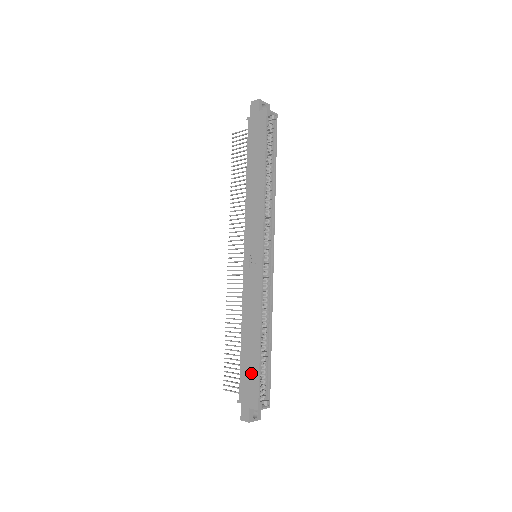
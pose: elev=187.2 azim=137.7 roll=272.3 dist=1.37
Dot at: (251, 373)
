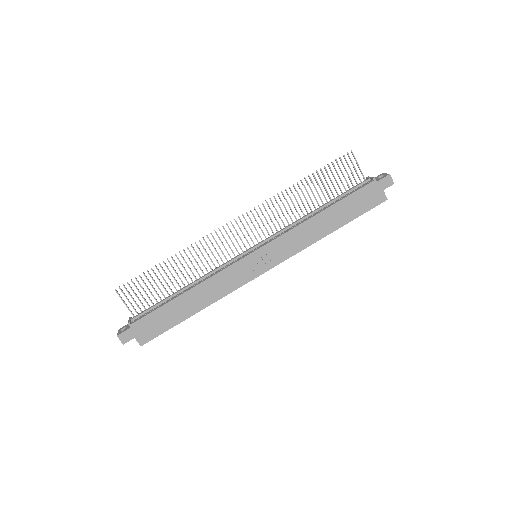
Dot at: (164, 322)
